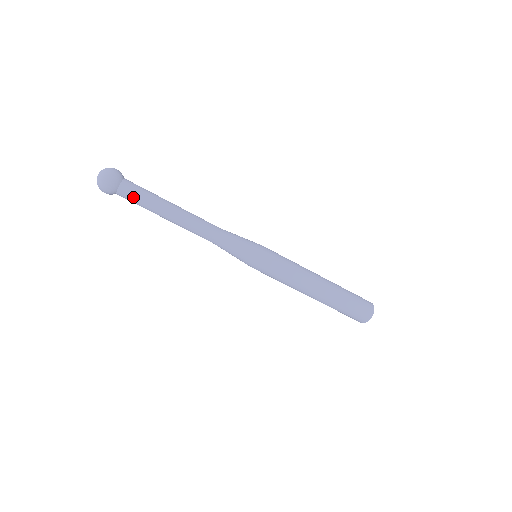
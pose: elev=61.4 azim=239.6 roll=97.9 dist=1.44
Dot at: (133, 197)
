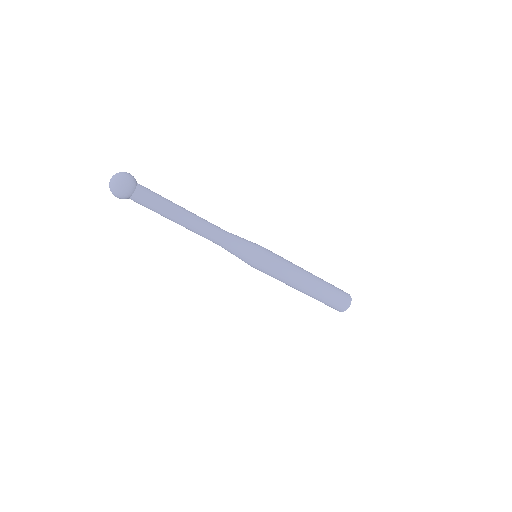
Dot at: (149, 199)
